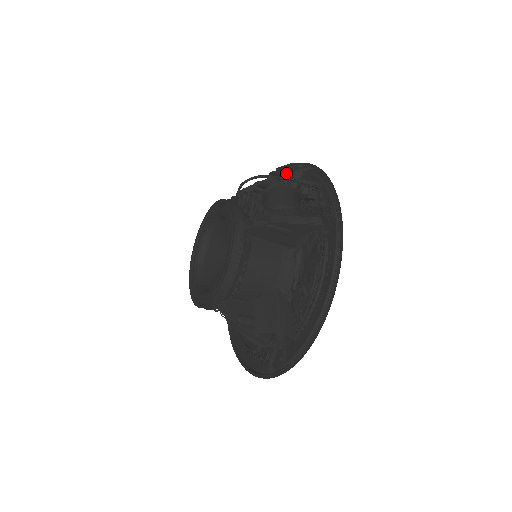
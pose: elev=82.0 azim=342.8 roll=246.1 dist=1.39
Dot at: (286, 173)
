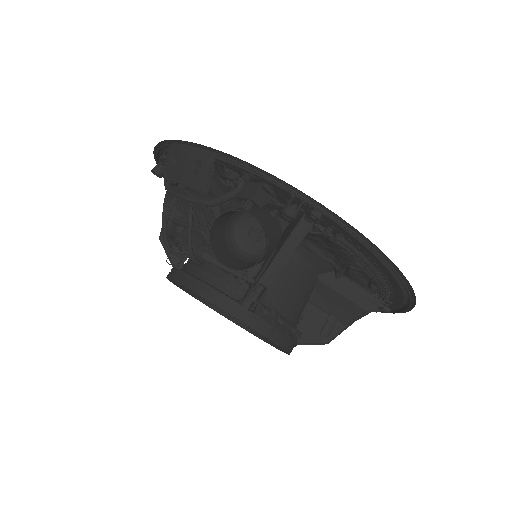
Dot at: occluded
